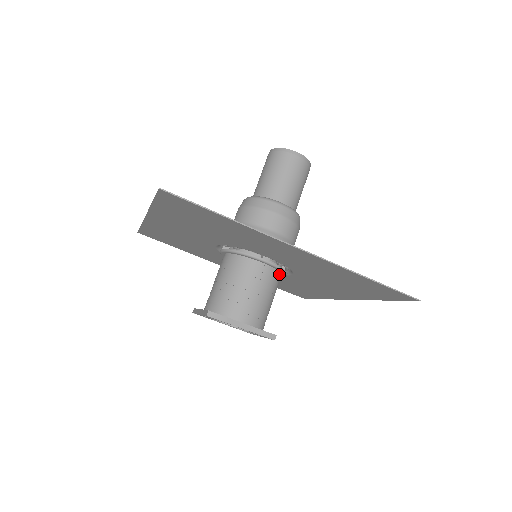
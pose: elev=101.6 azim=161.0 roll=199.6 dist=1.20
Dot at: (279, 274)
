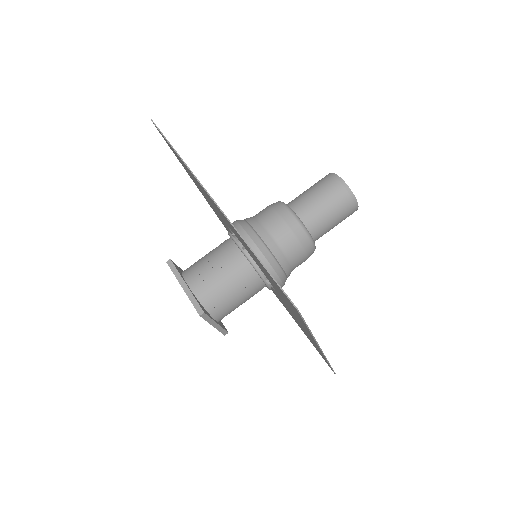
Dot at: occluded
